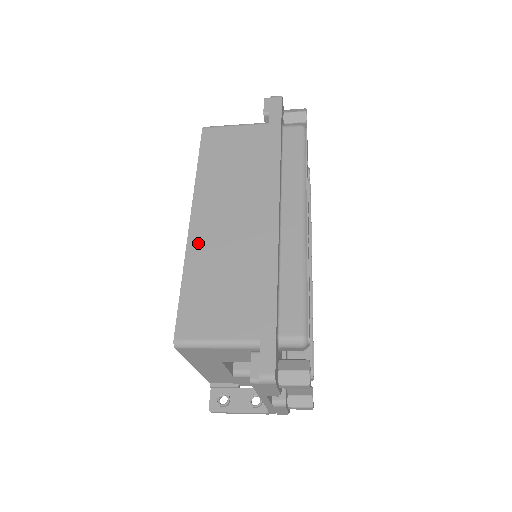
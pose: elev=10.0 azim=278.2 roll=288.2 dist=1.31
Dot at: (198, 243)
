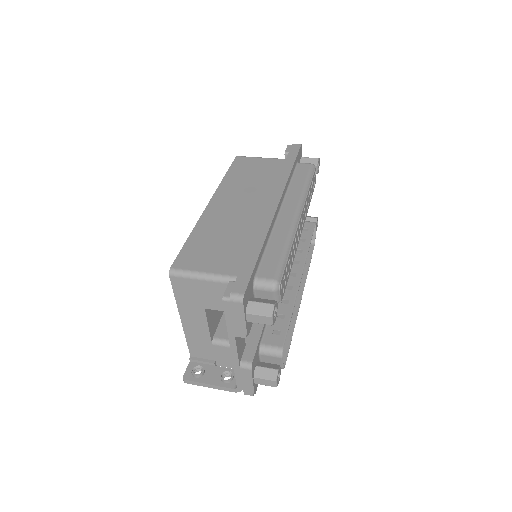
Dot at: (210, 216)
